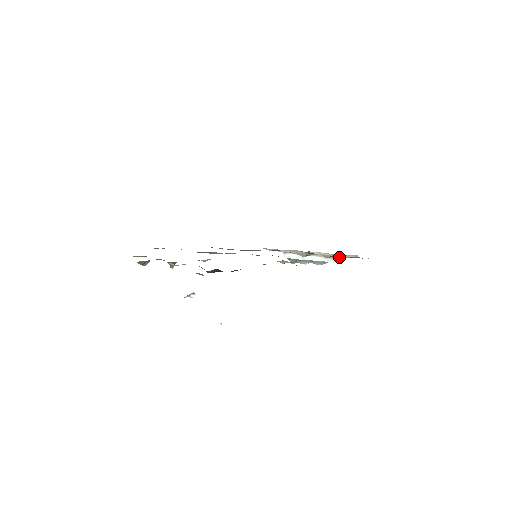
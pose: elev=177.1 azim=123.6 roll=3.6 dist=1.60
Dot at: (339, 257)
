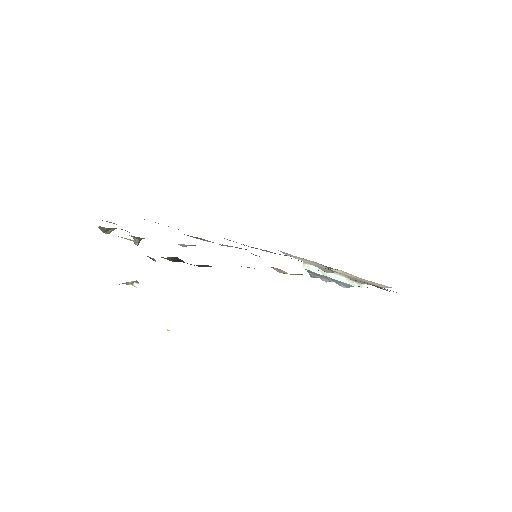
Dot at: occluded
